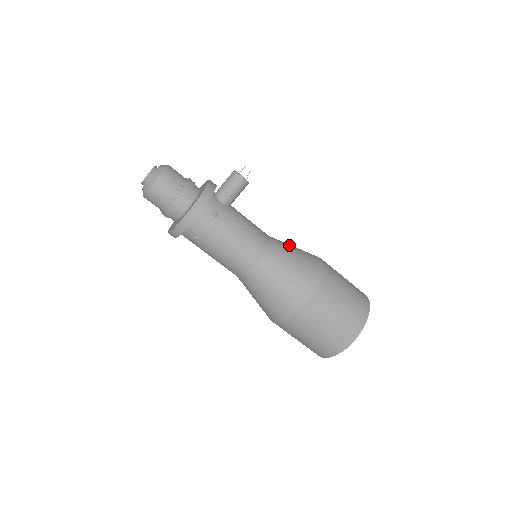
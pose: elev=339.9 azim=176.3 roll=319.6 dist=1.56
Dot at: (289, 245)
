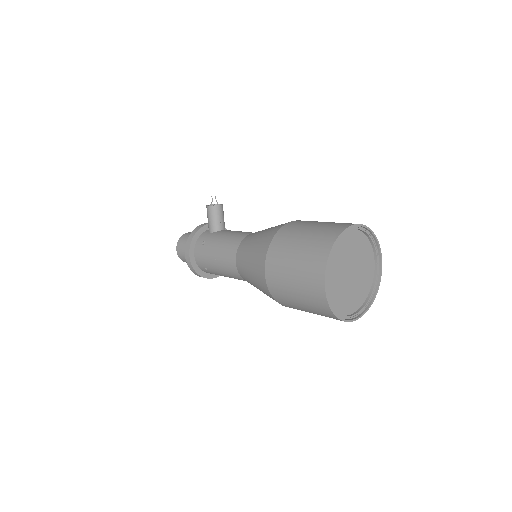
Dot at: occluded
